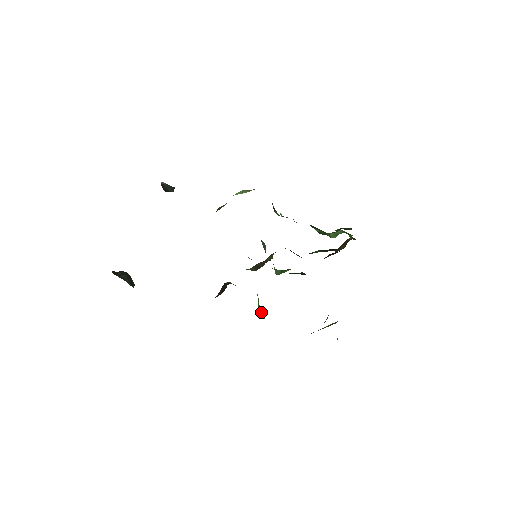
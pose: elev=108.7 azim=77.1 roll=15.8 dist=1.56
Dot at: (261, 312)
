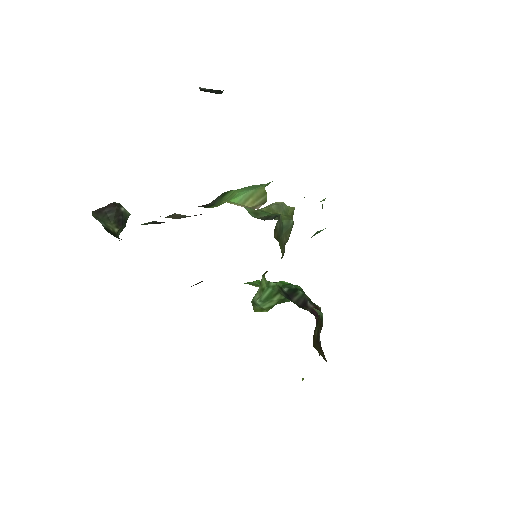
Dot at: occluded
